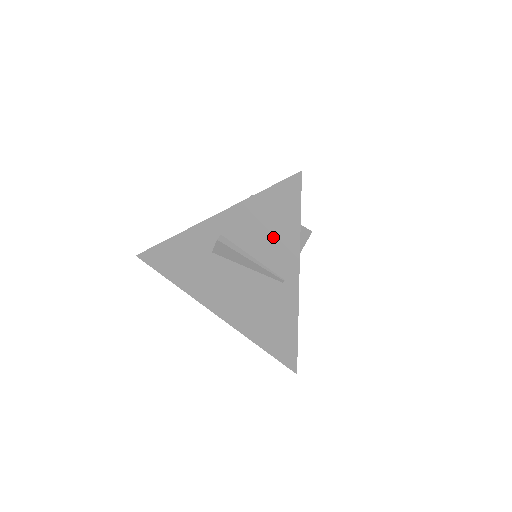
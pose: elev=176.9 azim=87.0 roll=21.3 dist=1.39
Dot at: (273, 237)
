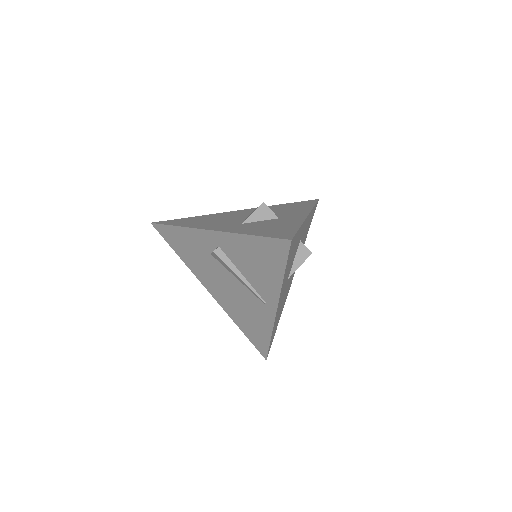
Dot at: (260, 271)
